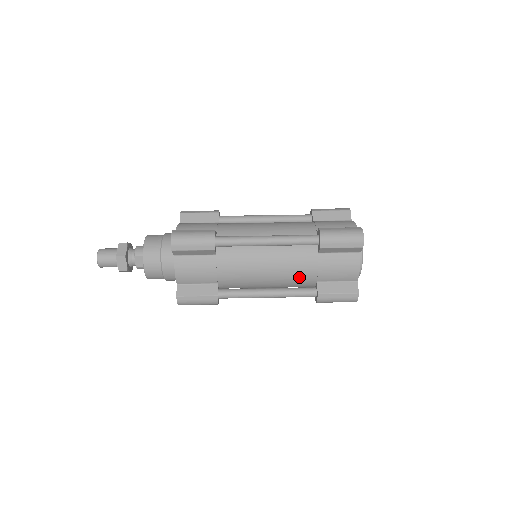
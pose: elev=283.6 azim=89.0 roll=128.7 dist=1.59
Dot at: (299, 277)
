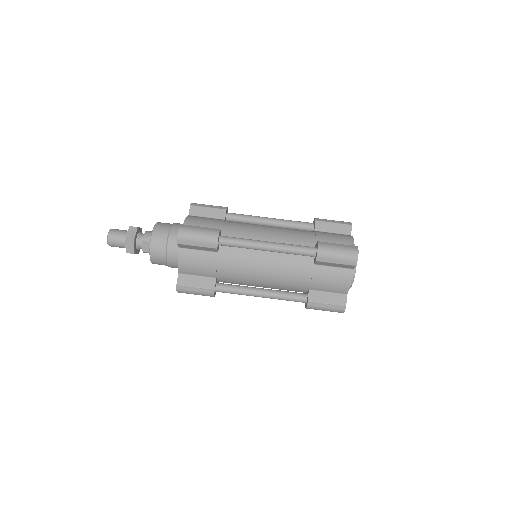
Dot at: (293, 283)
